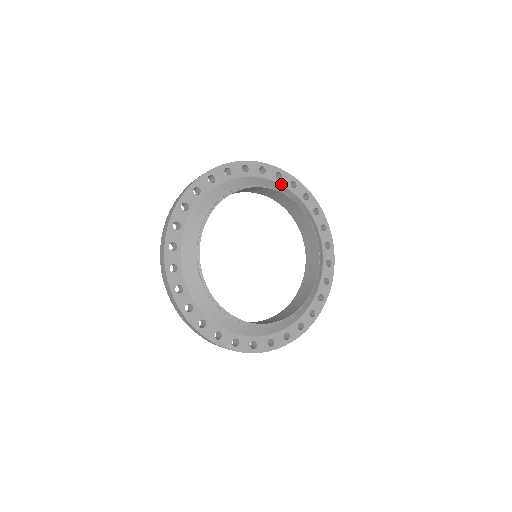
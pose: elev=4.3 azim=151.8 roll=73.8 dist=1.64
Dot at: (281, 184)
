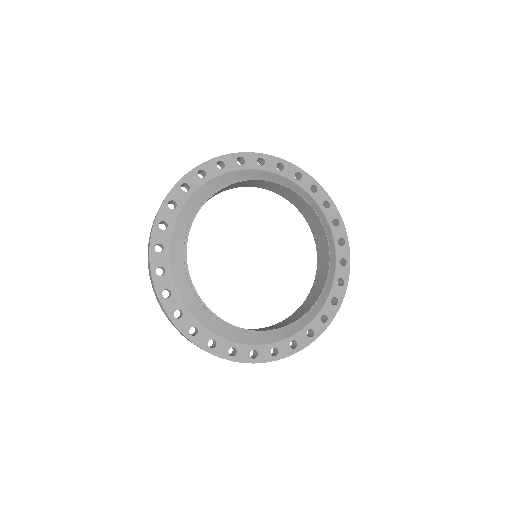
Dot at: (266, 170)
